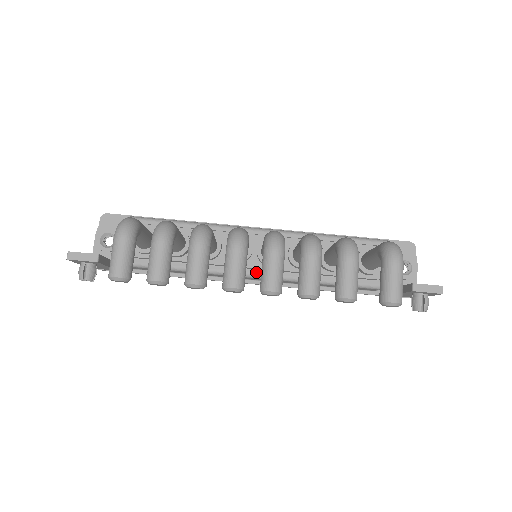
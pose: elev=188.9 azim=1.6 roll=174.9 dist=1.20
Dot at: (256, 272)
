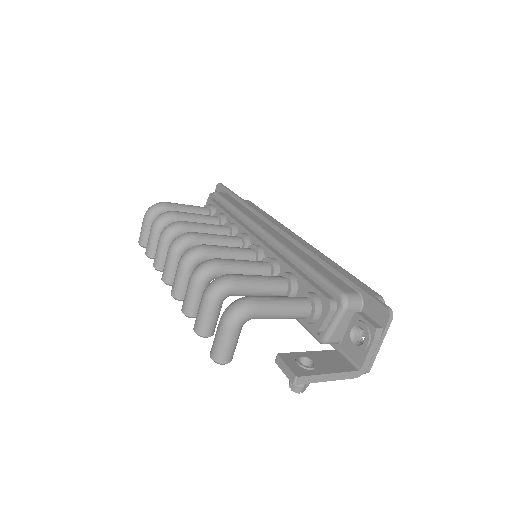
Dot at: occluded
